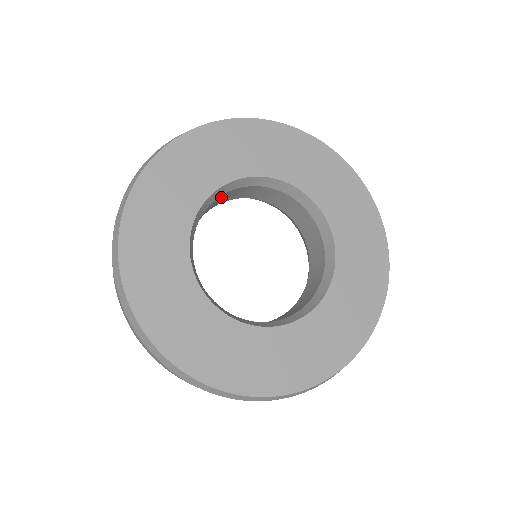
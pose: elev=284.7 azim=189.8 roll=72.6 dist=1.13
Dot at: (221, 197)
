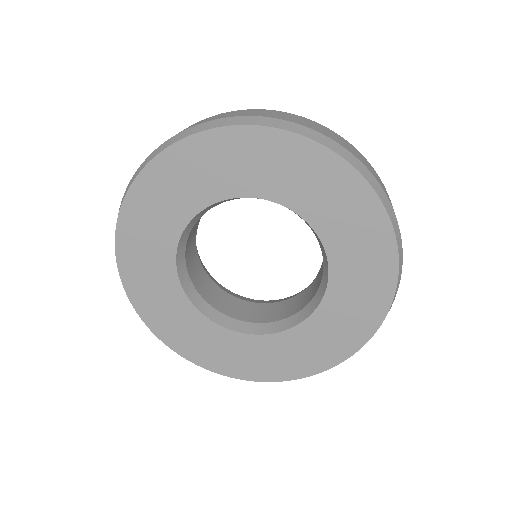
Dot at: occluded
